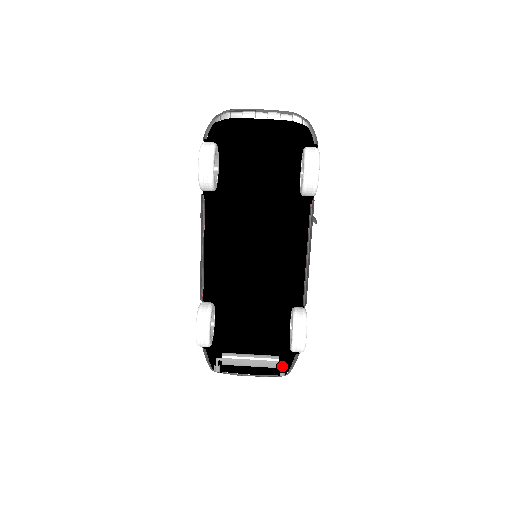
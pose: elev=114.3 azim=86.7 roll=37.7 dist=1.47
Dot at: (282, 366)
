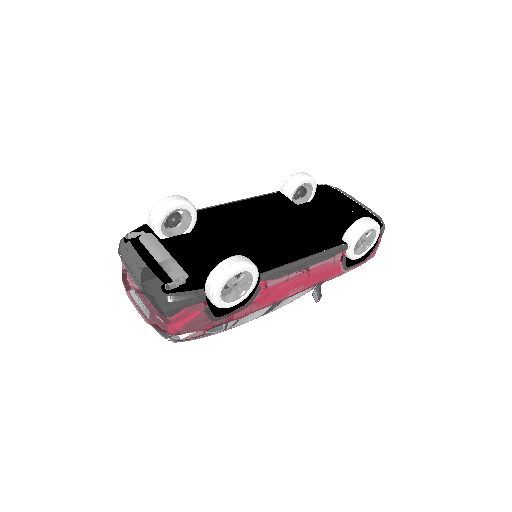
Dot at: (180, 281)
